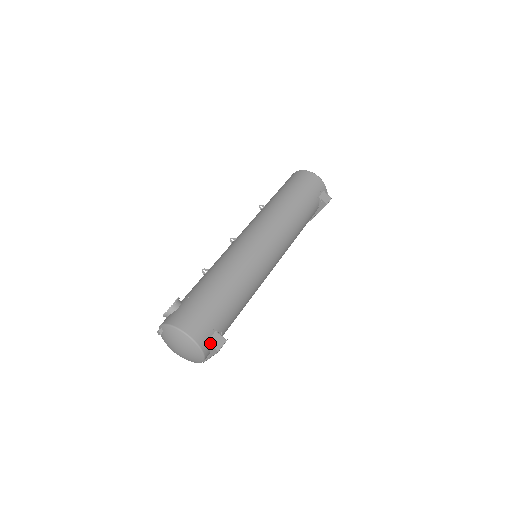
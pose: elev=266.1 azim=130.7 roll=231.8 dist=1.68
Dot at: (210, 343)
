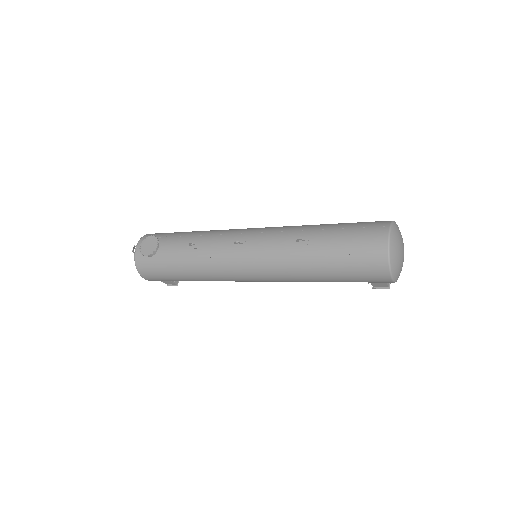
Dot at: (163, 281)
